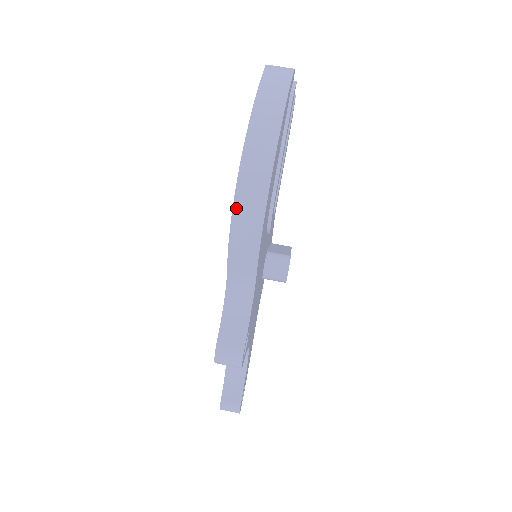
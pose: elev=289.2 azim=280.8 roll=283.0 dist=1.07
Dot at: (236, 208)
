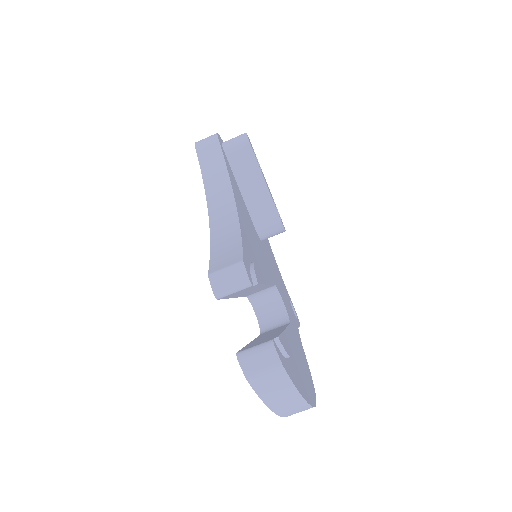
Dot at: occluded
